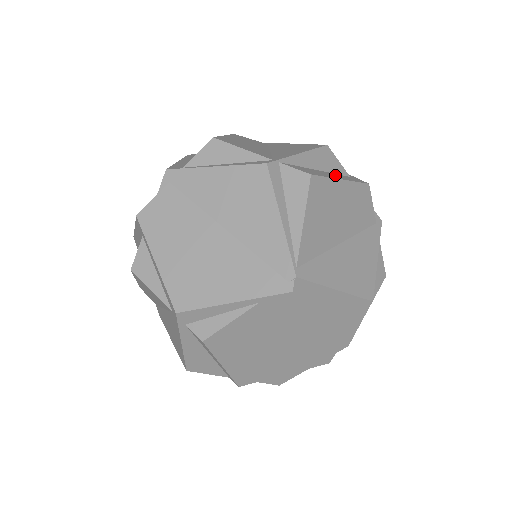
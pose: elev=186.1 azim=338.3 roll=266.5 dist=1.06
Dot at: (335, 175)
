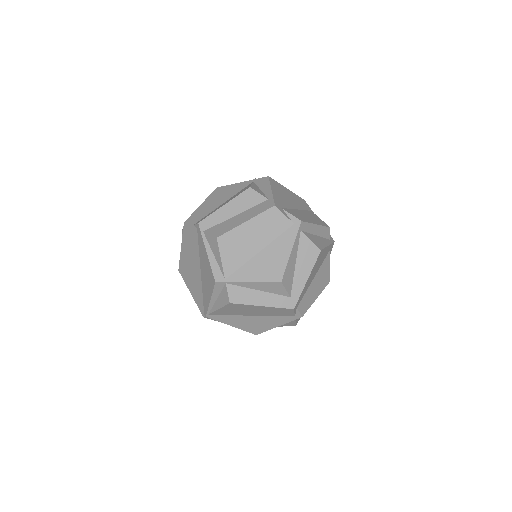
Dot at: (267, 298)
